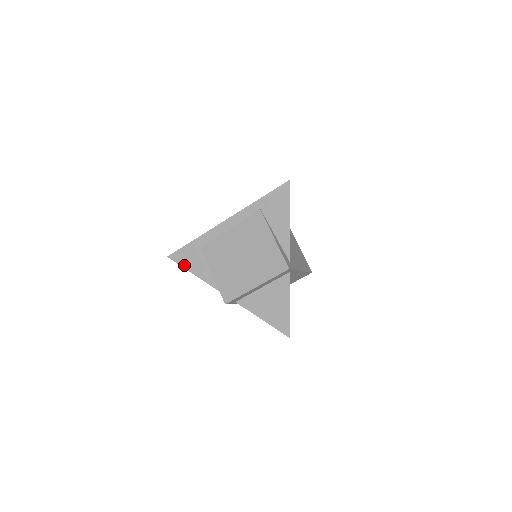
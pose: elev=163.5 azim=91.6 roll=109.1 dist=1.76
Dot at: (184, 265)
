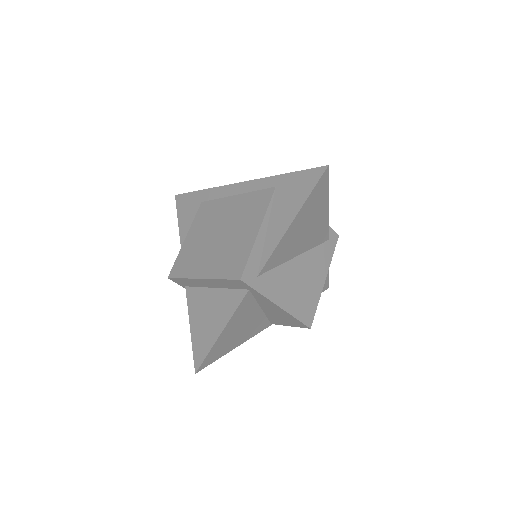
Dot at: (179, 213)
